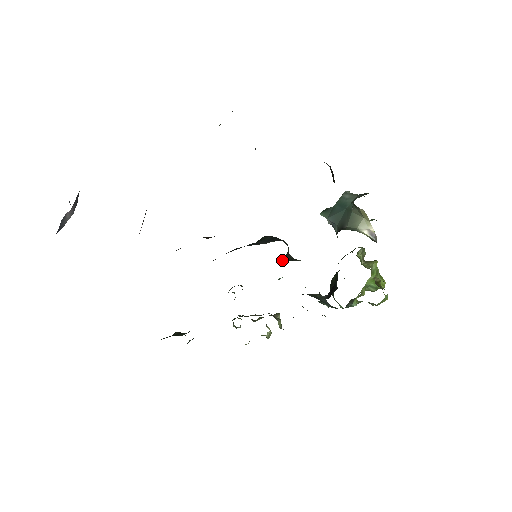
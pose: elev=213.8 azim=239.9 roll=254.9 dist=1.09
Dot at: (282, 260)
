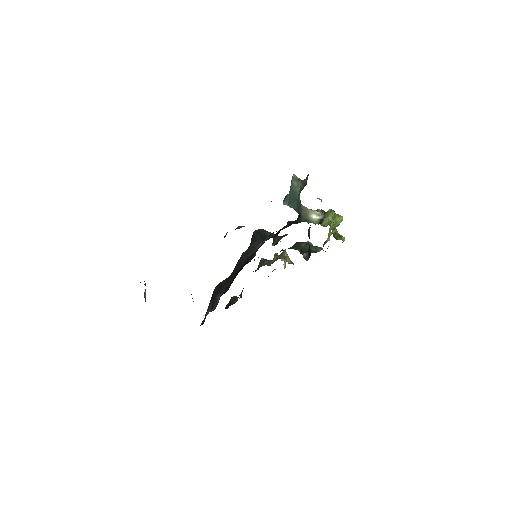
Dot at: (272, 245)
